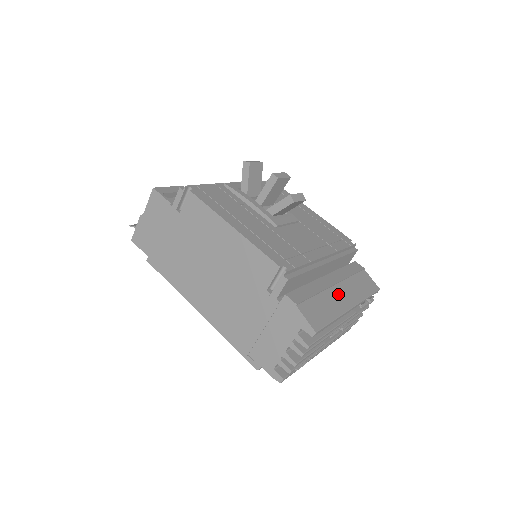
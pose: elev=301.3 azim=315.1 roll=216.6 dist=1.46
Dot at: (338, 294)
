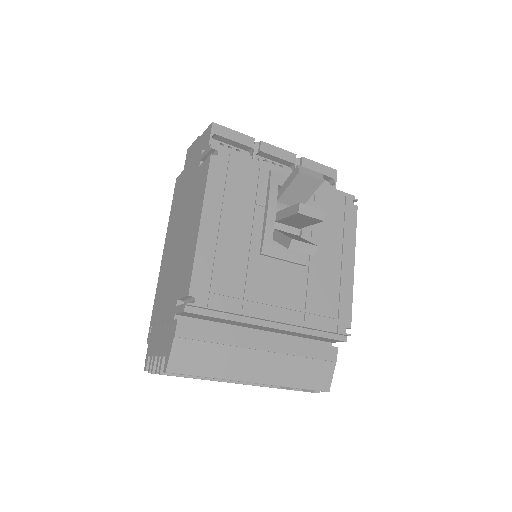
Dot at: (253, 361)
